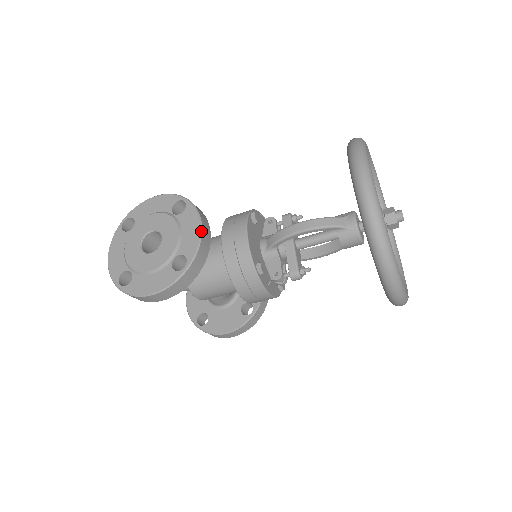
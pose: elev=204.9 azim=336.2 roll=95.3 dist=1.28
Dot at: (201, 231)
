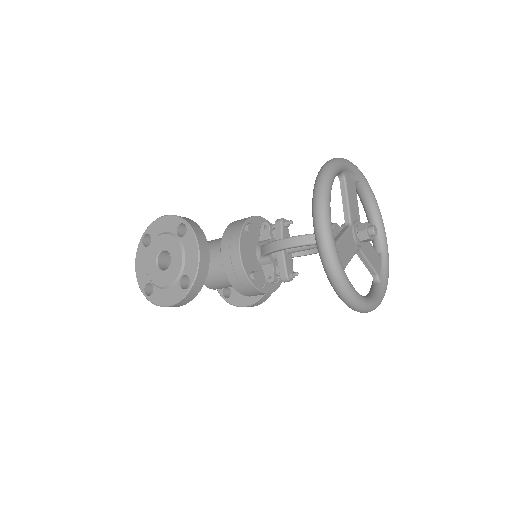
Dot at: (199, 255)
